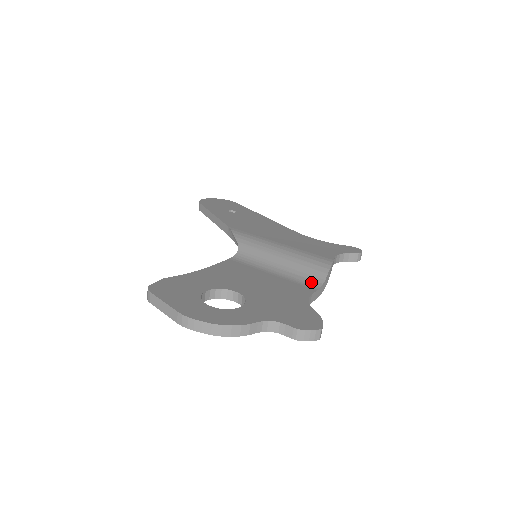
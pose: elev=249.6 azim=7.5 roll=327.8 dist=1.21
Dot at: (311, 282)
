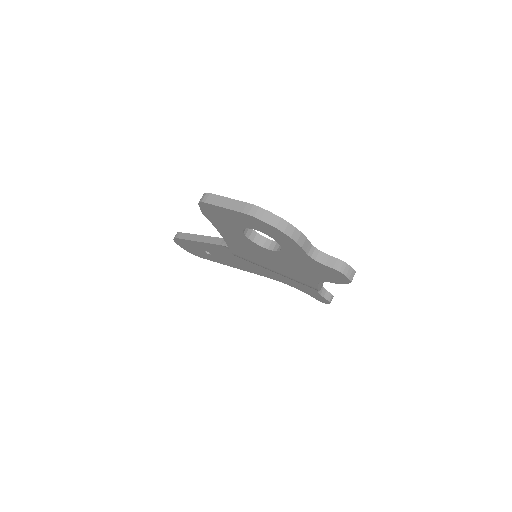
Dot at: occluded
